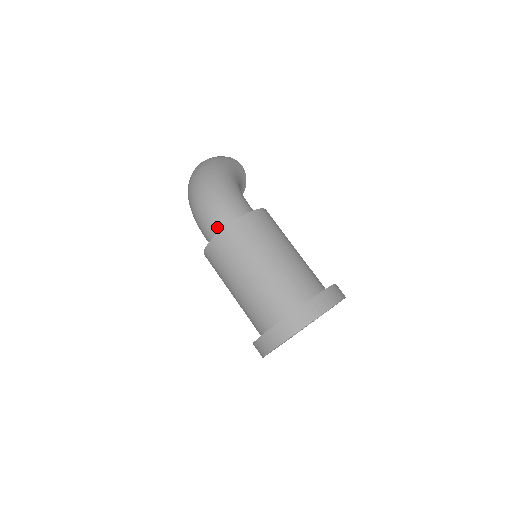
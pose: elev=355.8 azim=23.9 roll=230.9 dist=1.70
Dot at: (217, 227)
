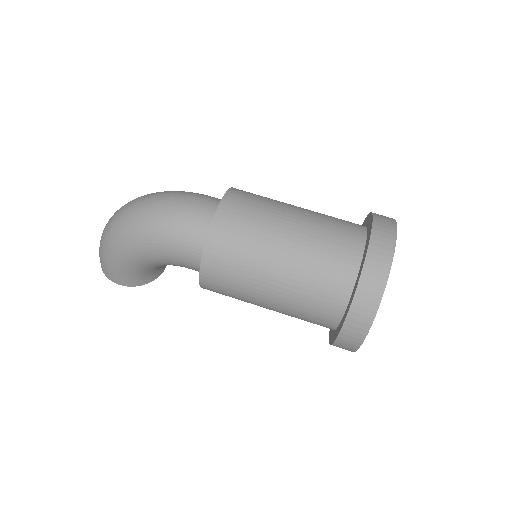
Dot at: (208, 208)
